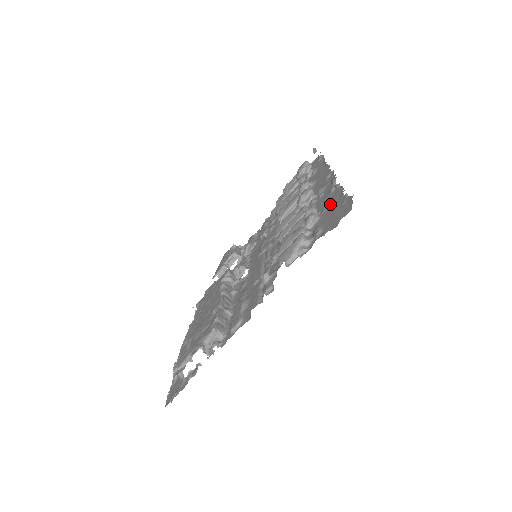
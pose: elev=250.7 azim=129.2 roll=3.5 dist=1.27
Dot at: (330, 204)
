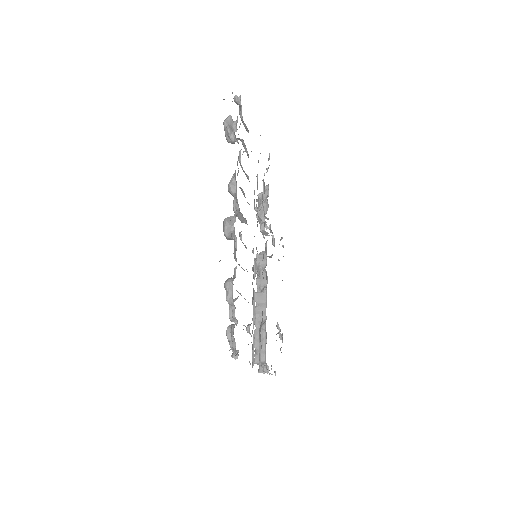
Dot at: occluded
